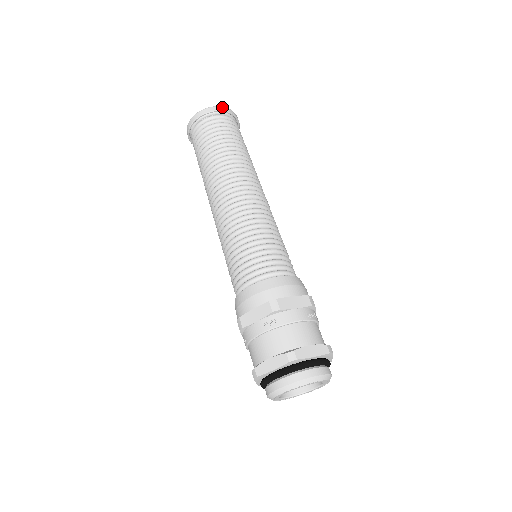
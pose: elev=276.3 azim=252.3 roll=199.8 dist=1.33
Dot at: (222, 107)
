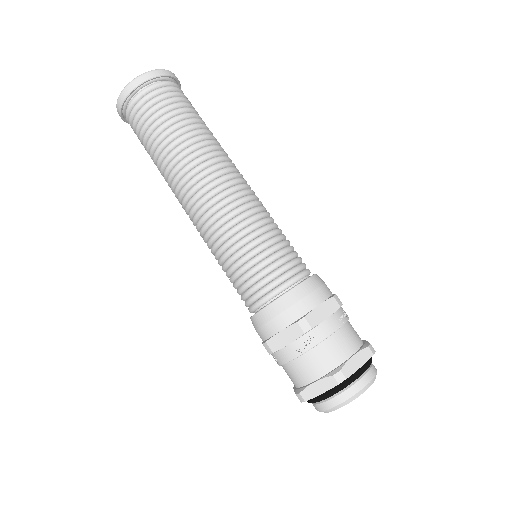
Dot at: (155, 71)
